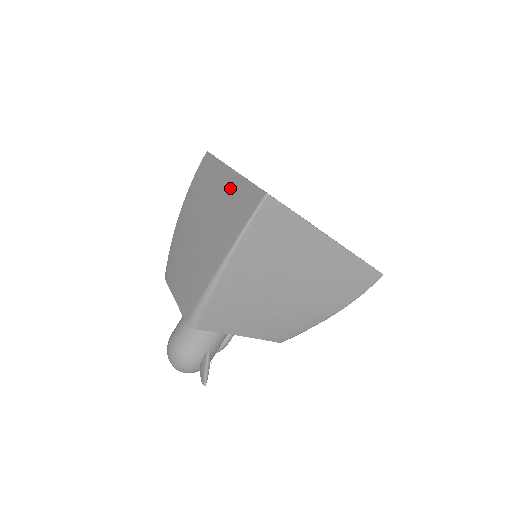
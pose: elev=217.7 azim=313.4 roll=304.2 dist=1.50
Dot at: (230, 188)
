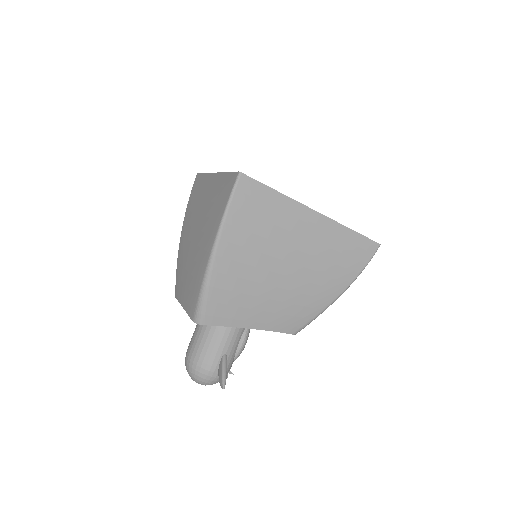
Dot at: (214, 187)
